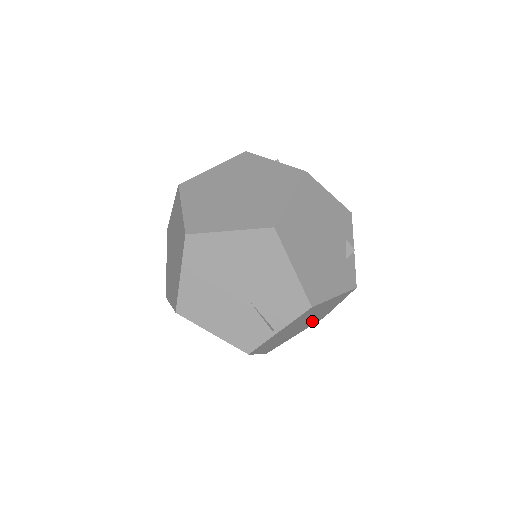
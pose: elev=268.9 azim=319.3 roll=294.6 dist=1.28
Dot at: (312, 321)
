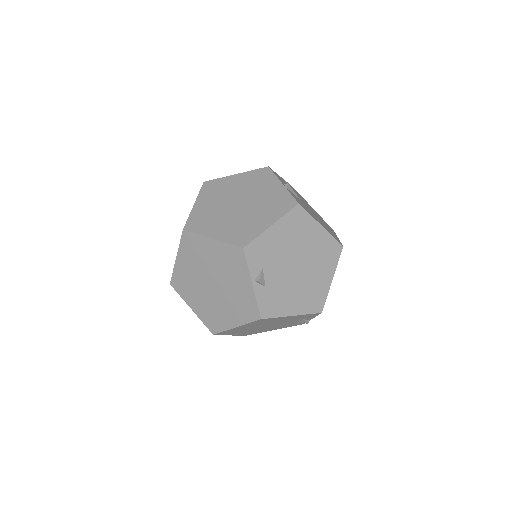
Dot at: occluded
